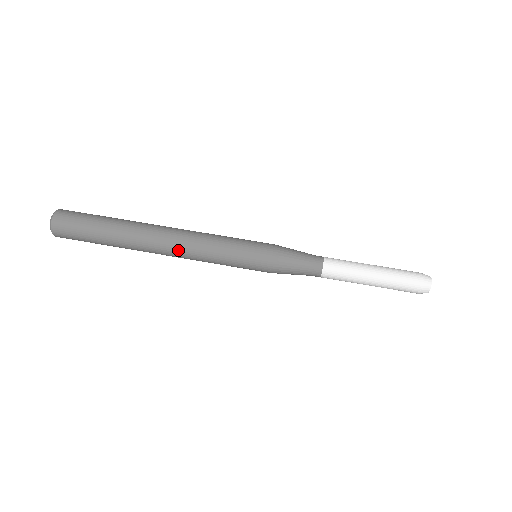
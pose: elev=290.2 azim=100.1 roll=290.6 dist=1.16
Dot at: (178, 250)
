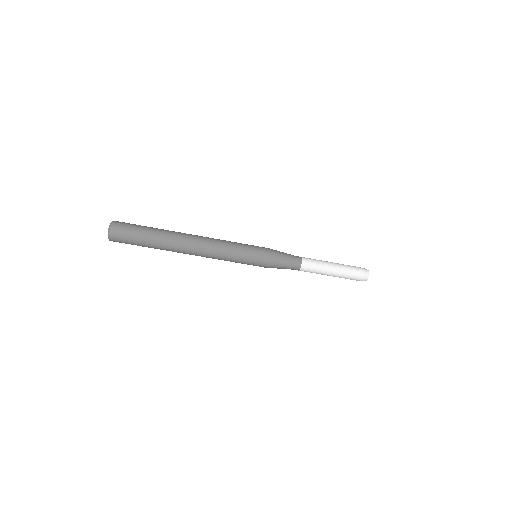
Dot at: (203, 256)
